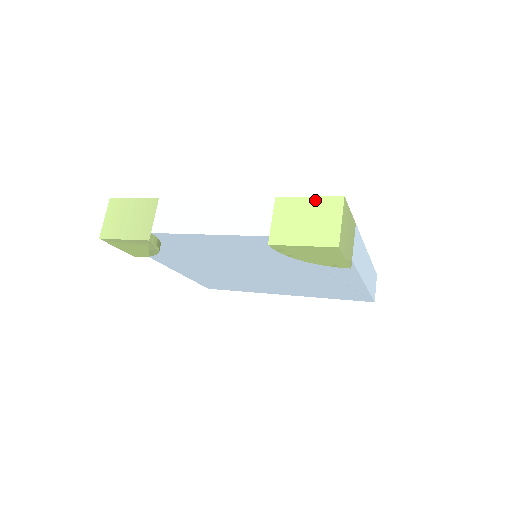
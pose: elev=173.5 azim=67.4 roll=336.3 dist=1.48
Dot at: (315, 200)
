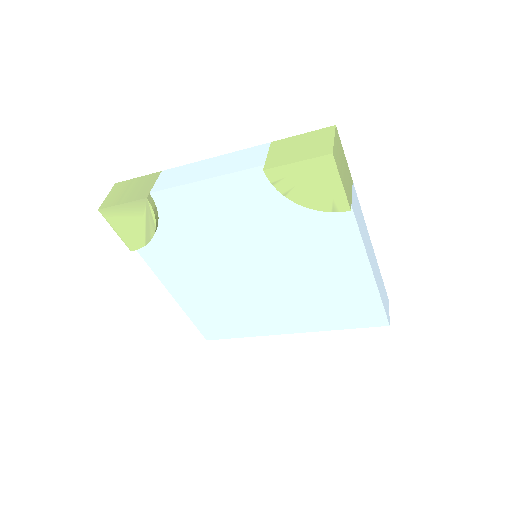
Dot at: (308, 134)
